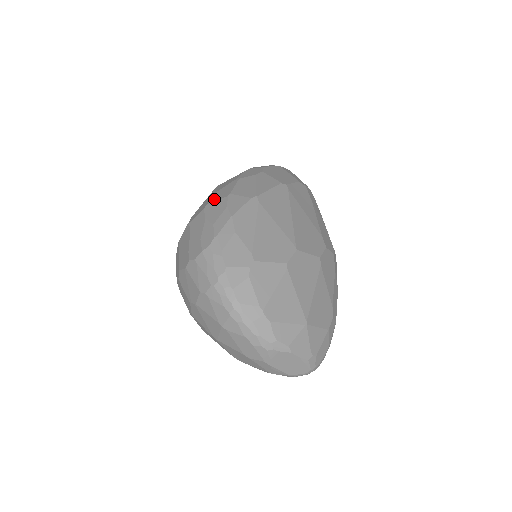
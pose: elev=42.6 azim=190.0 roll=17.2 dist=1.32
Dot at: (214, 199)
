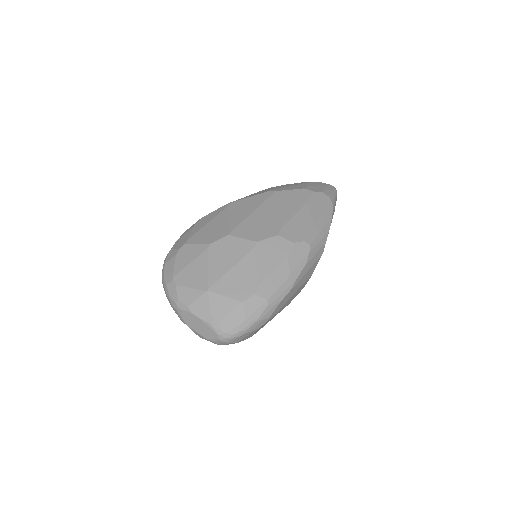
Dot at: occluded
